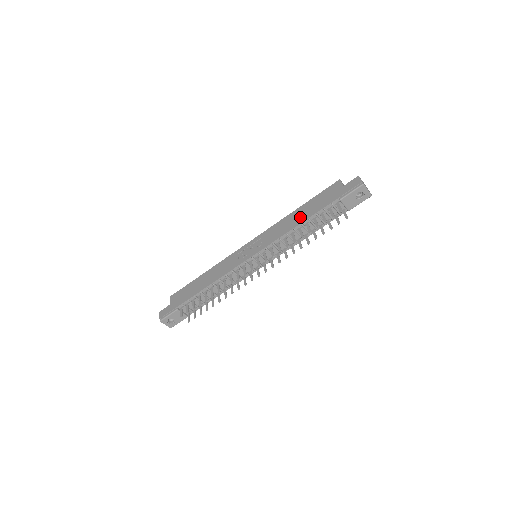
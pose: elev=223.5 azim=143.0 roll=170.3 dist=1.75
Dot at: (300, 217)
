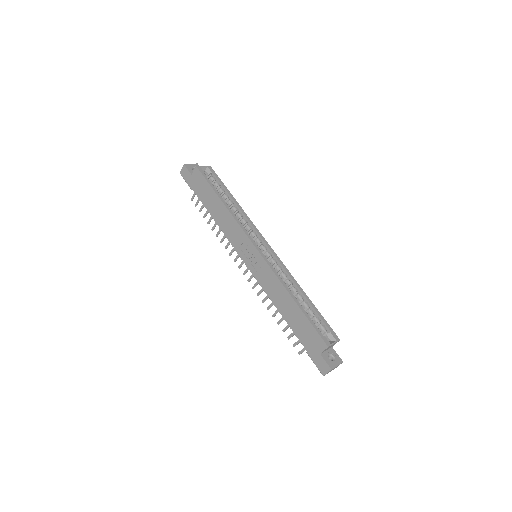
Dot at: (285, 310)
